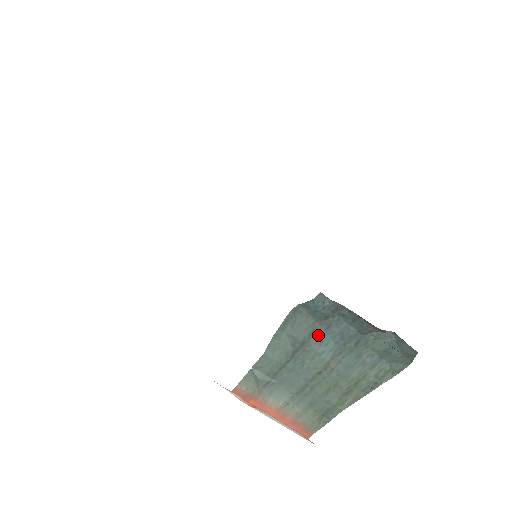
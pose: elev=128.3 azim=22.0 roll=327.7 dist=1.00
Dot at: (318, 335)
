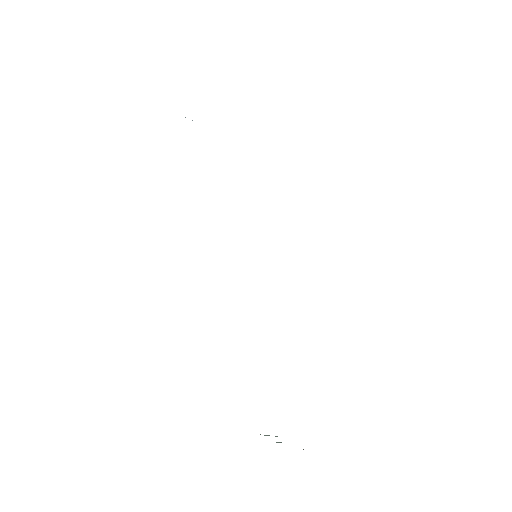
Dot at: occluded
